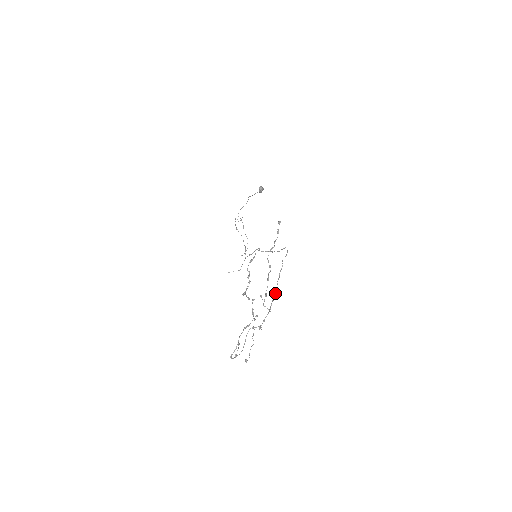
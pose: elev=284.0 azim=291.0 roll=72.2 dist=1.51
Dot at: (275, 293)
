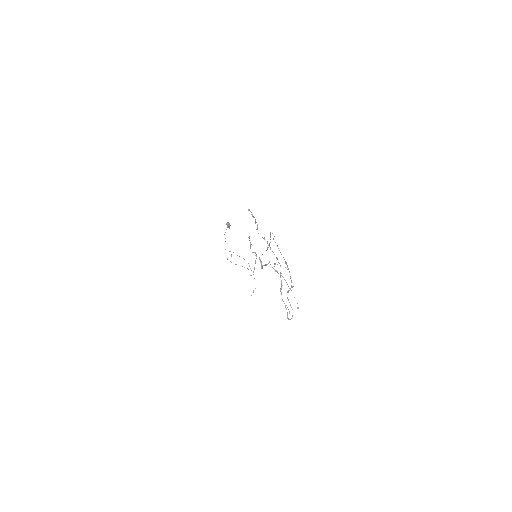
Dot at: occluded
